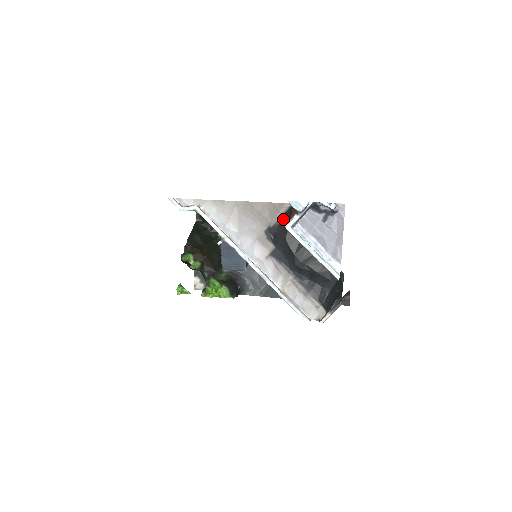
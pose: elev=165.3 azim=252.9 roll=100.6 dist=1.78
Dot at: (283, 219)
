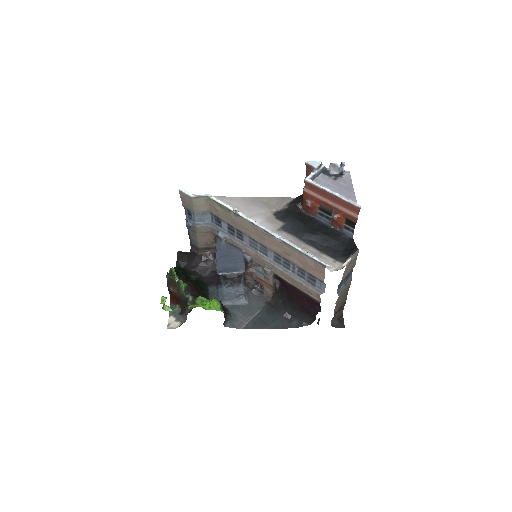
Dot at: (290, 205)
